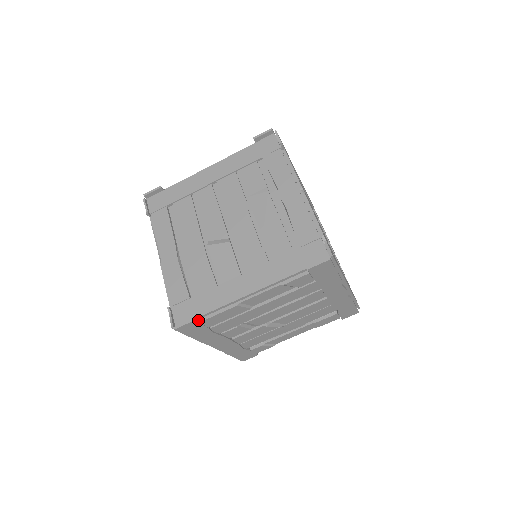
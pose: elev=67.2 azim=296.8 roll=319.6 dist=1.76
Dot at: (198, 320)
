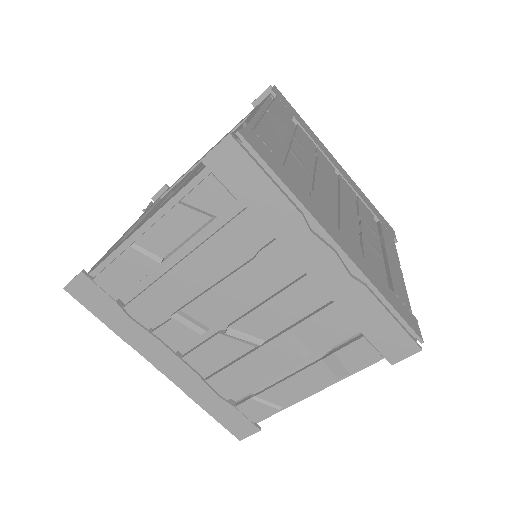
Dot at: (94, 279)
